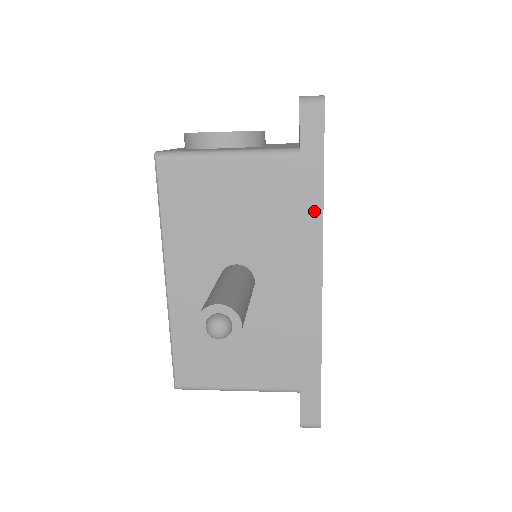
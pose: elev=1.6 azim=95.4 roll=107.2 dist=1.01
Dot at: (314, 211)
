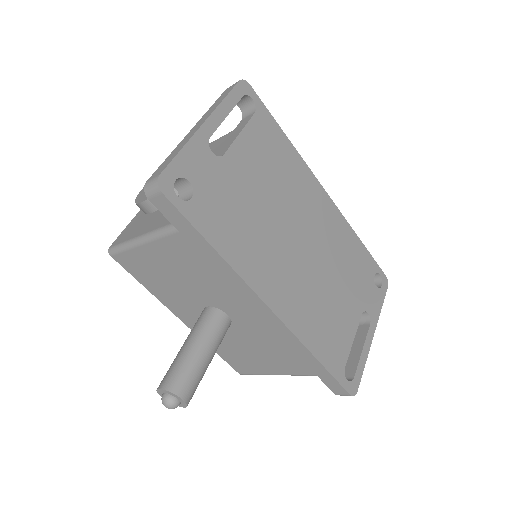
Dot at: (222, 265)
